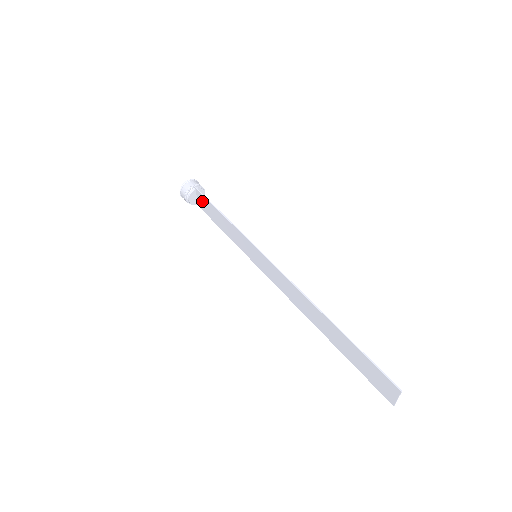
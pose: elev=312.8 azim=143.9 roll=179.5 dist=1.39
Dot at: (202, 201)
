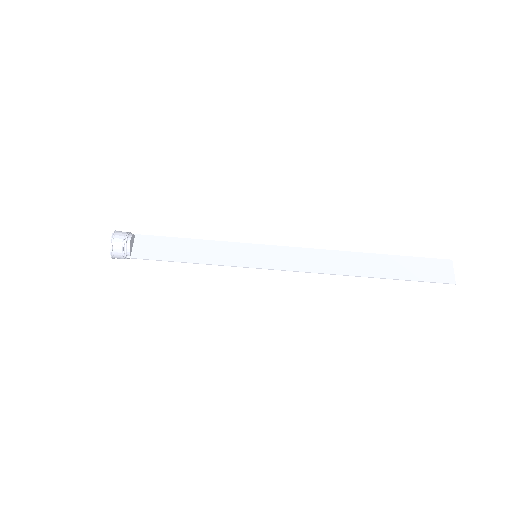
Dot at: (146, 250)
